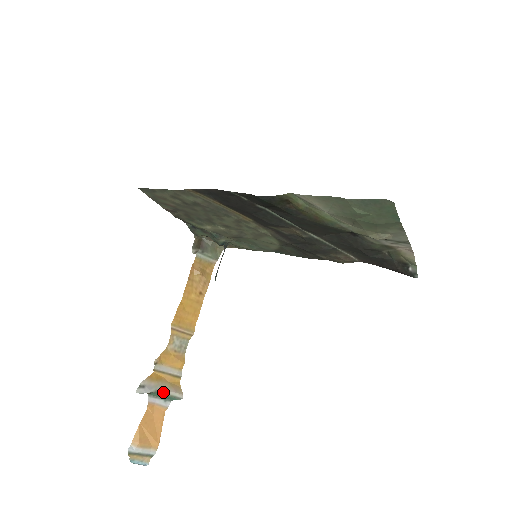
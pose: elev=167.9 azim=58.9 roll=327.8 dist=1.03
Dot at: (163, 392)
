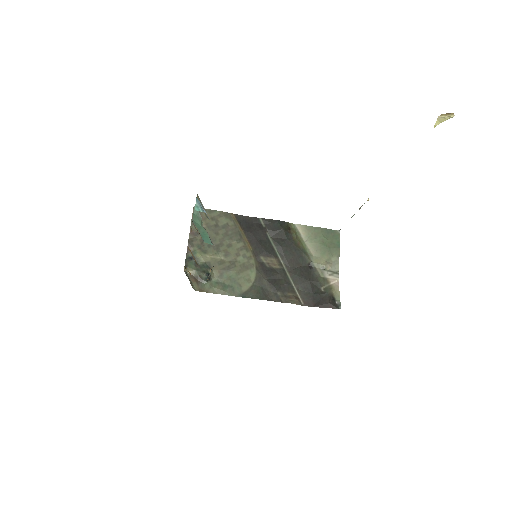
Dot at: (205, 229)
